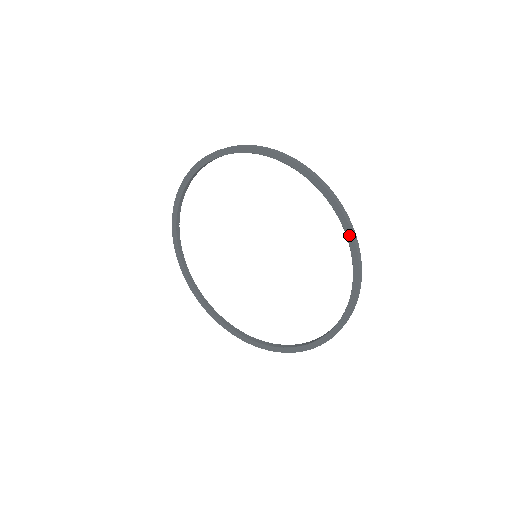
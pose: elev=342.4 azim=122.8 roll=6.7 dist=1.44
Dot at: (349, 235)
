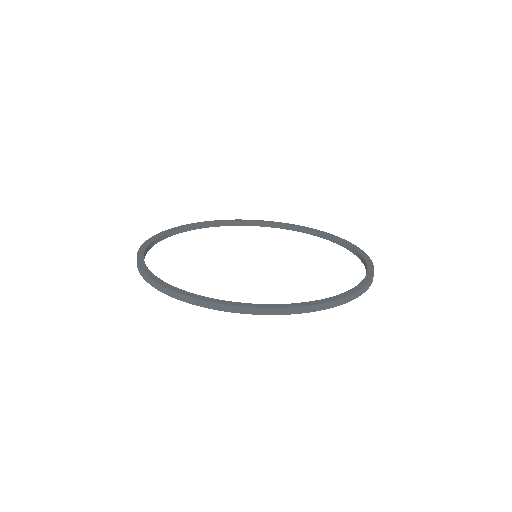
Dot at: occluded
